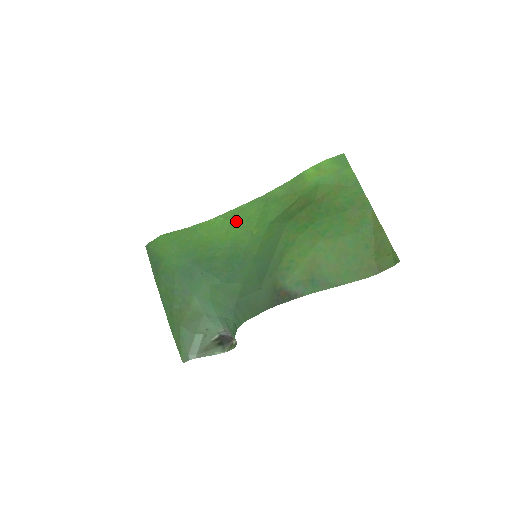
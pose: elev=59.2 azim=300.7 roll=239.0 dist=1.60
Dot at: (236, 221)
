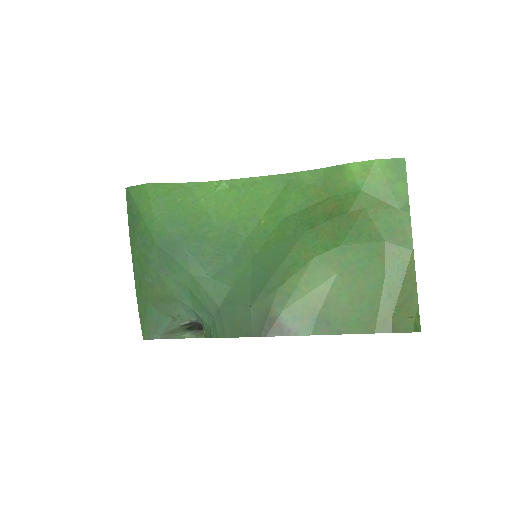
Dot at: (244, 196)
